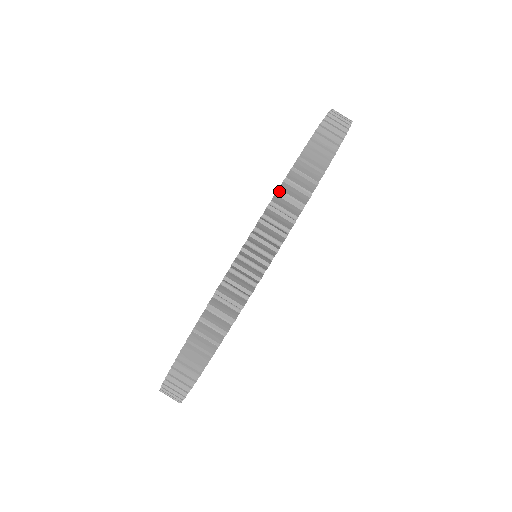
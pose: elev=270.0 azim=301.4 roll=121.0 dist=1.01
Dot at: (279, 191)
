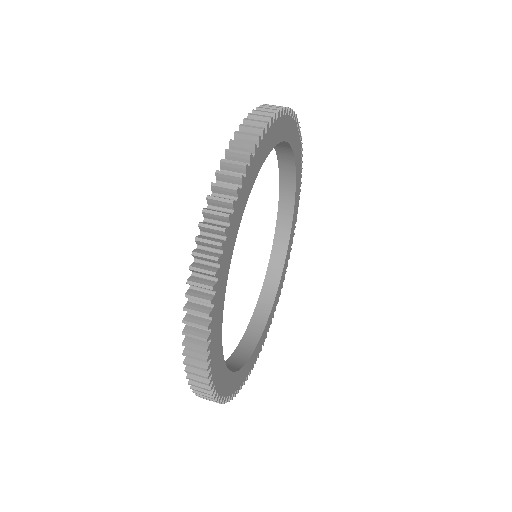
Dot at: occluded
